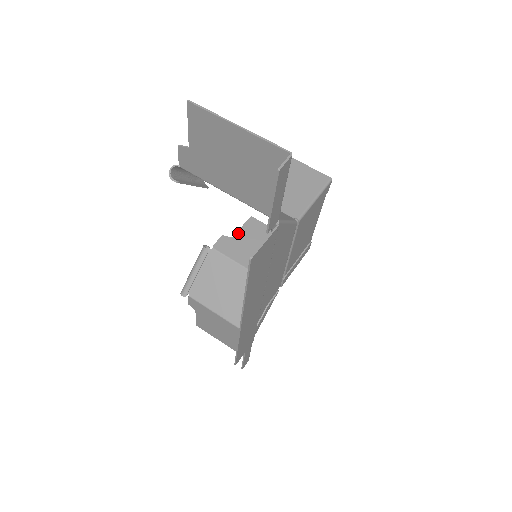
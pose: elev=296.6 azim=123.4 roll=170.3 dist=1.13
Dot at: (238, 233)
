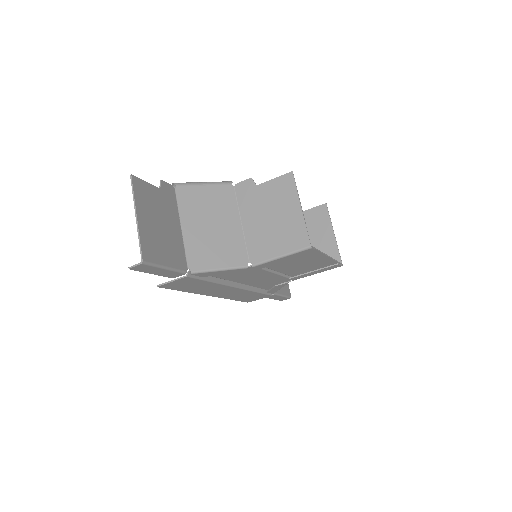
Dot at: (303, 213)
